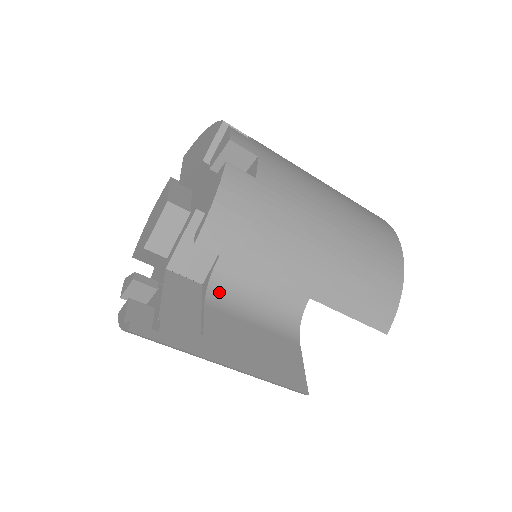
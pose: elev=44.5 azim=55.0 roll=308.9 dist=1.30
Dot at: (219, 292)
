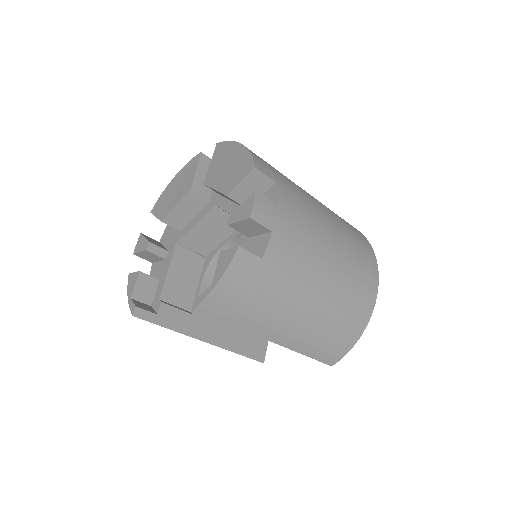
Dot at: occluded
